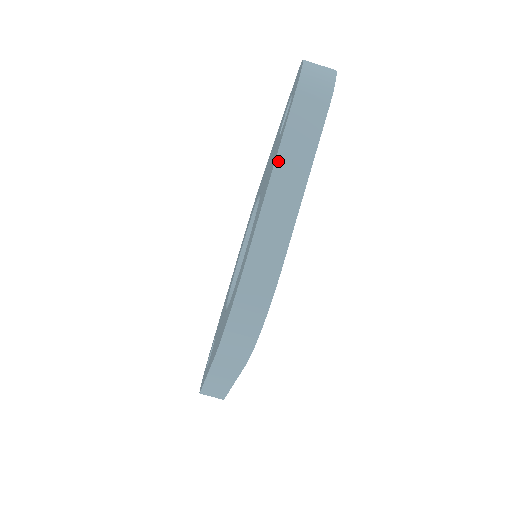
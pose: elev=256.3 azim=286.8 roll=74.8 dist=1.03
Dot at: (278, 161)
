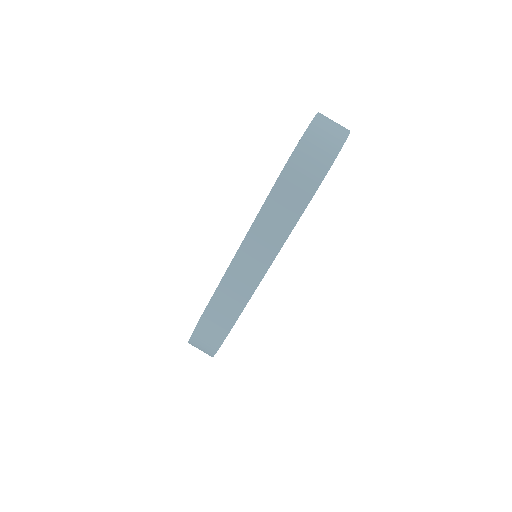
Dot at: (248, 237)
